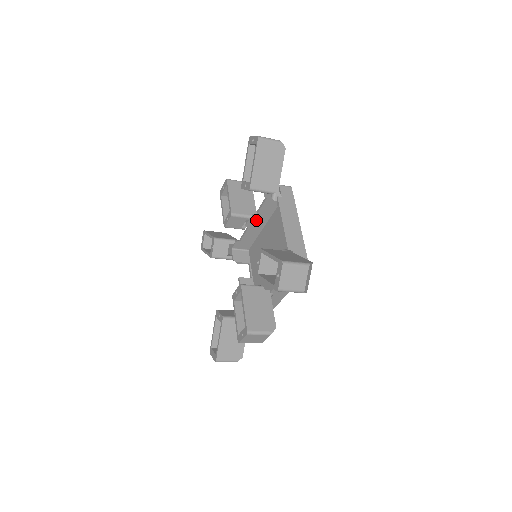
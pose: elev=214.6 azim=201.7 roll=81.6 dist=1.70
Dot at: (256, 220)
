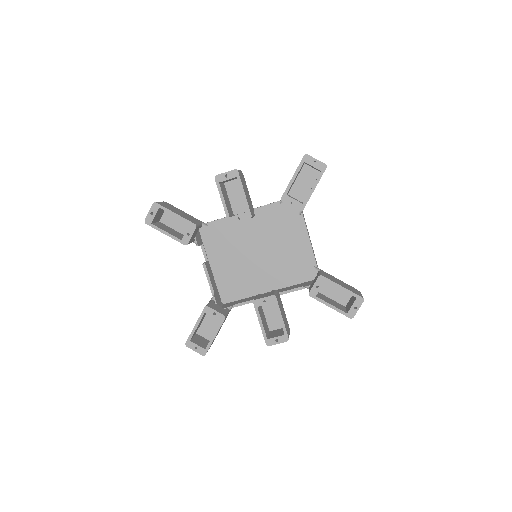
Dot at: occluded
